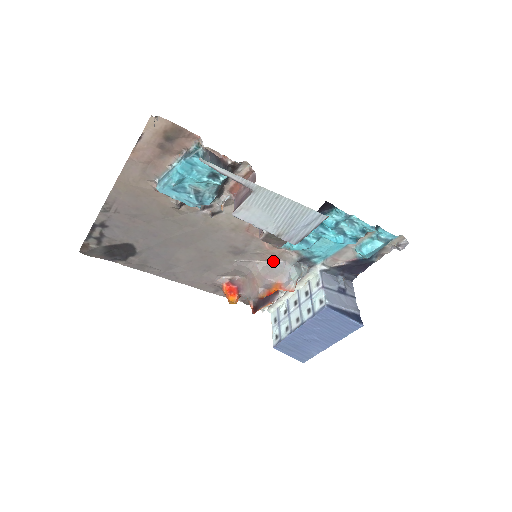
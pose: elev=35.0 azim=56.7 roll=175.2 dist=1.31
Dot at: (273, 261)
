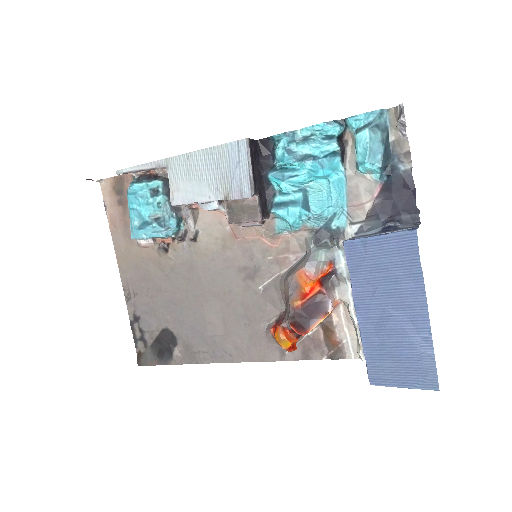
Dot at: (296, 261)
